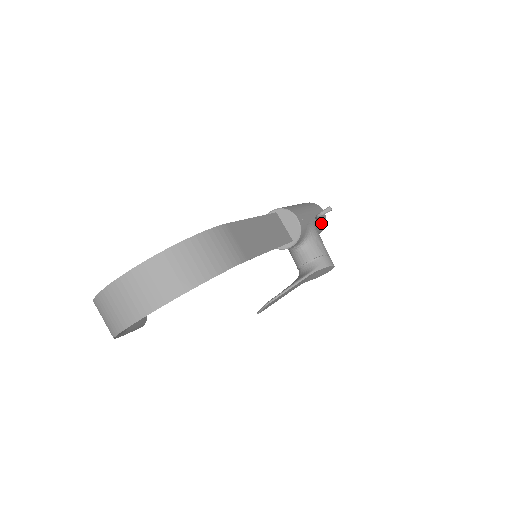
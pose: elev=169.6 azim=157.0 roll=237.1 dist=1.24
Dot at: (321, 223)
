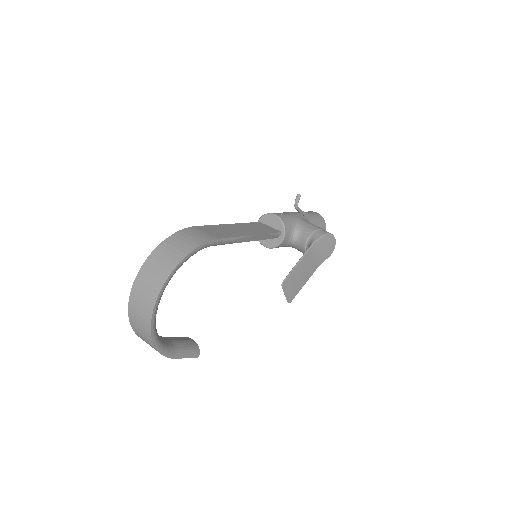
Dot at: (315, 219)
